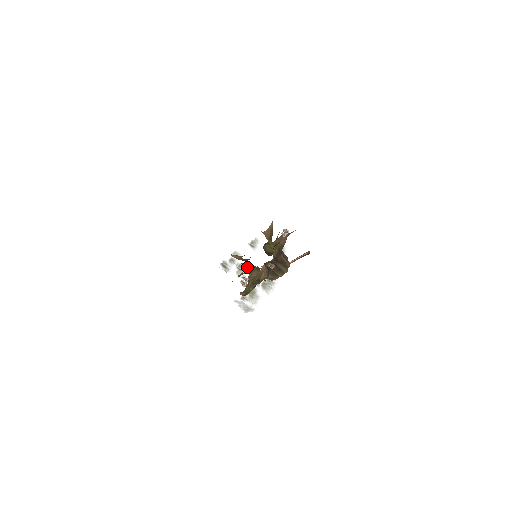
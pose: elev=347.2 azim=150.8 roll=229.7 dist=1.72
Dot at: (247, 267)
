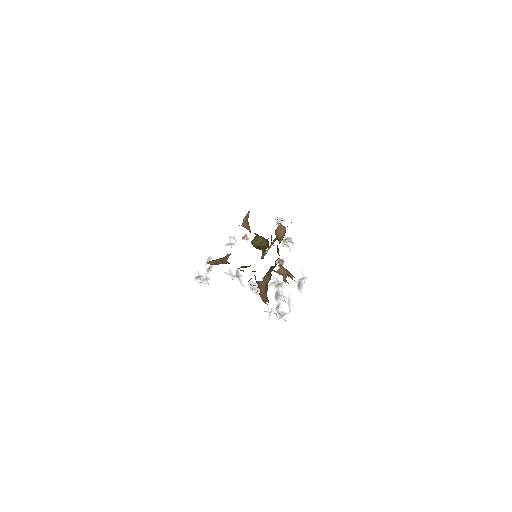
Dot at: (239, 271)
